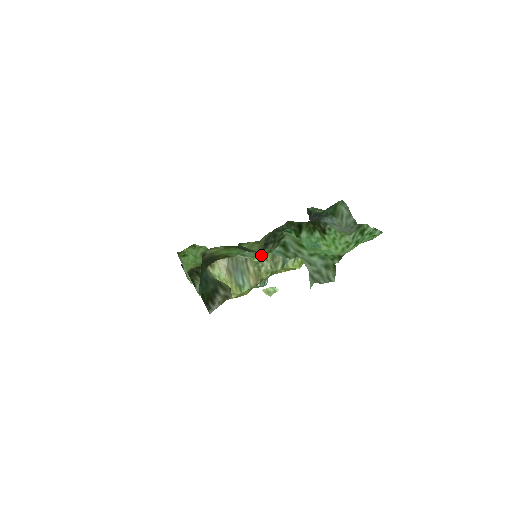
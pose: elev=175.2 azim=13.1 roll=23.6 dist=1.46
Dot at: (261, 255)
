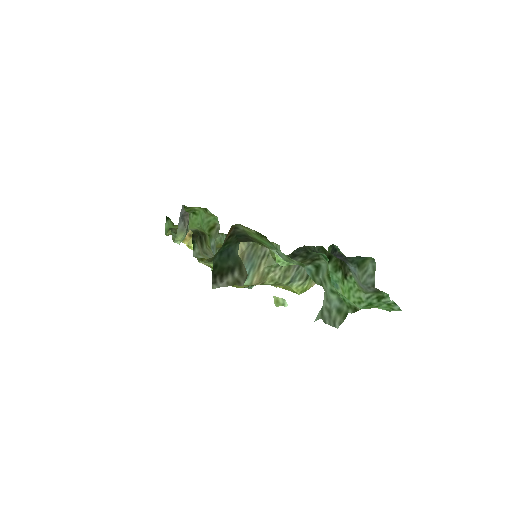
Dot at: (288, 262)
